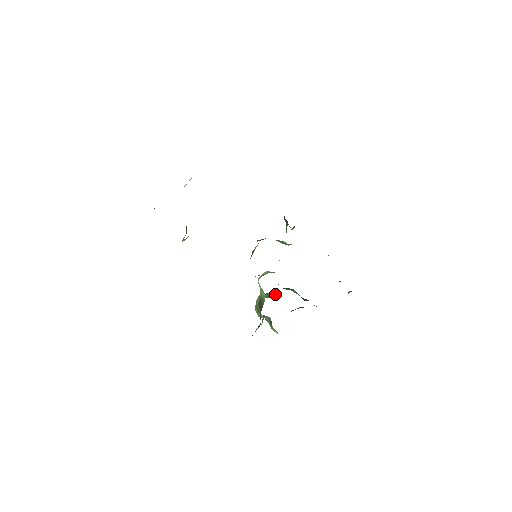
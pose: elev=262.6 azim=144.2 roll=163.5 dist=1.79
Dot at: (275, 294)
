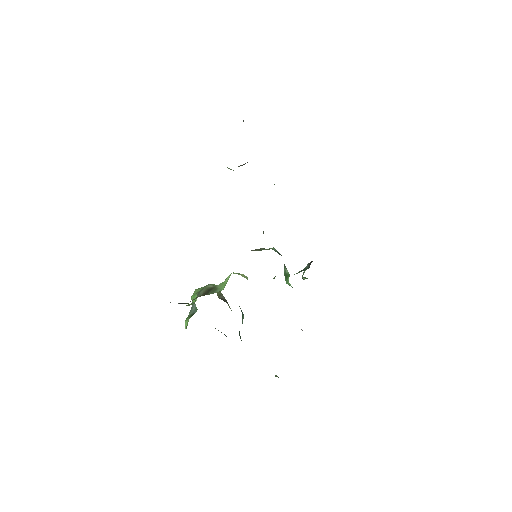
Dot at: (226, 300)
